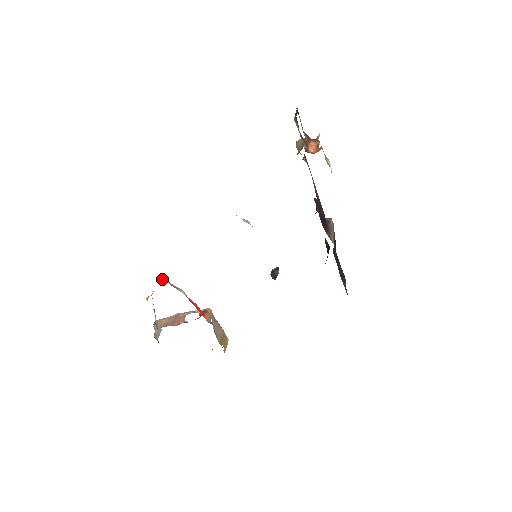
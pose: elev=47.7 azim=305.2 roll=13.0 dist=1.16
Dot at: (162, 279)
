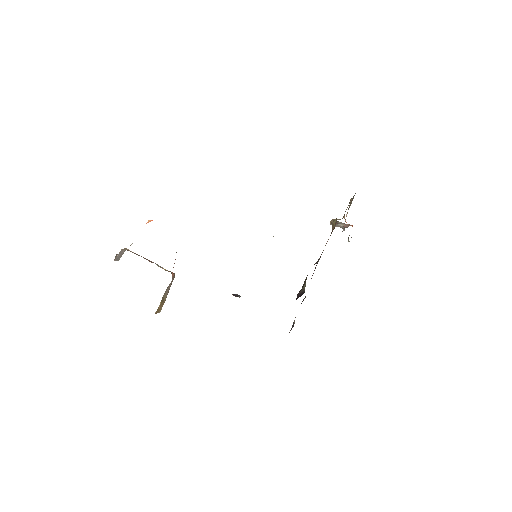
Dot at: occluded
